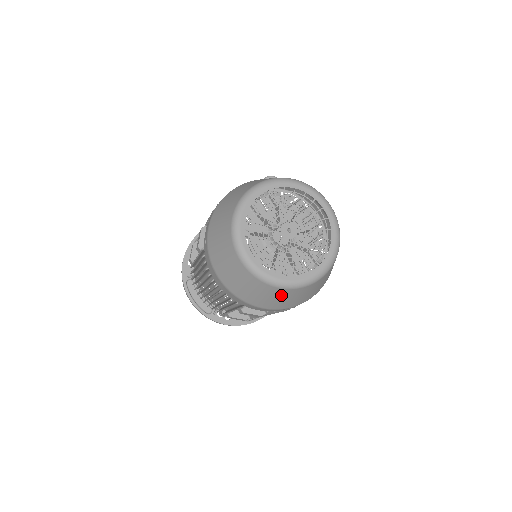
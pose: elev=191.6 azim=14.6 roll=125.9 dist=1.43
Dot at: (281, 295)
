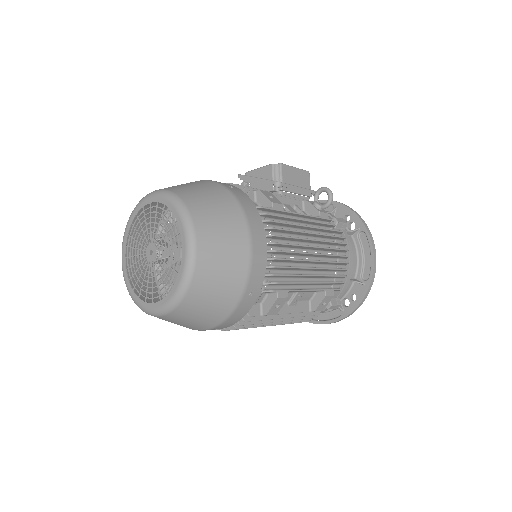
Dot at: (204, 292)
